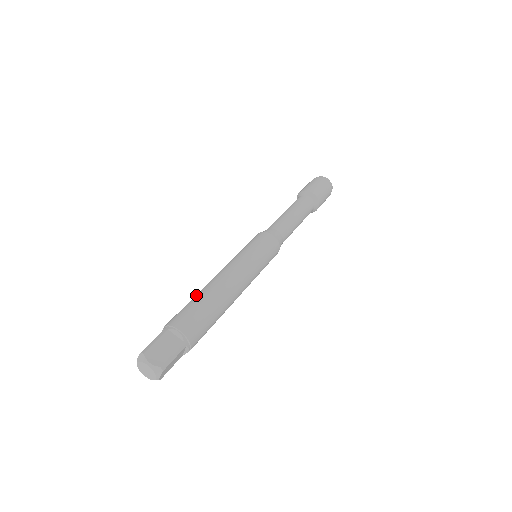
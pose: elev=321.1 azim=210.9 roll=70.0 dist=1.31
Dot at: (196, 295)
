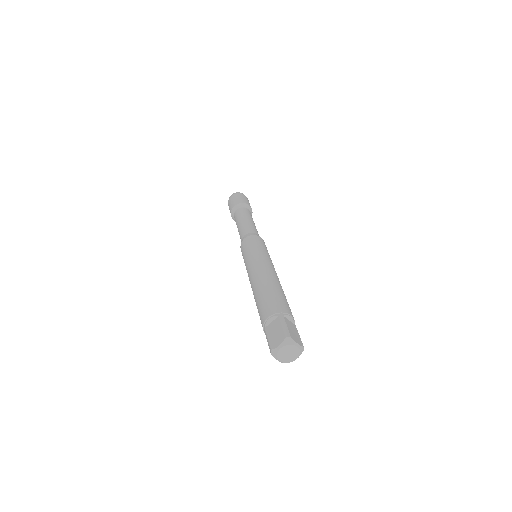
Dot at: (267, 287)
